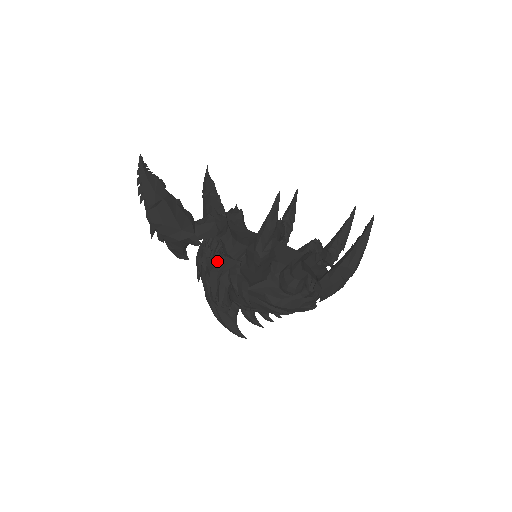
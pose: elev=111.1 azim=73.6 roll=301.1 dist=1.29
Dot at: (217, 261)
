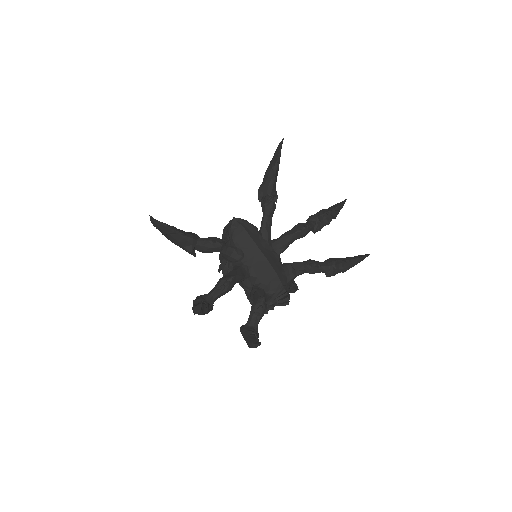
Dot at: occluded
